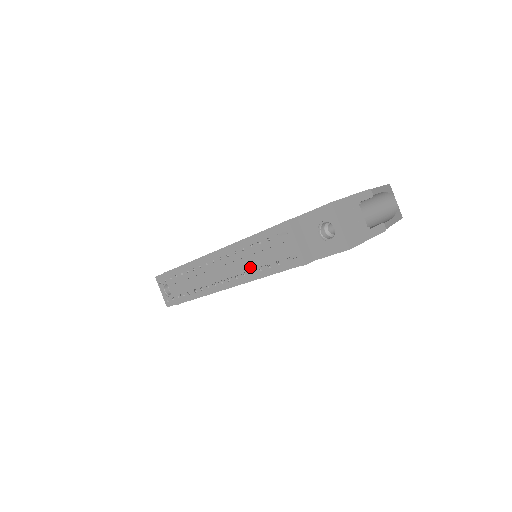
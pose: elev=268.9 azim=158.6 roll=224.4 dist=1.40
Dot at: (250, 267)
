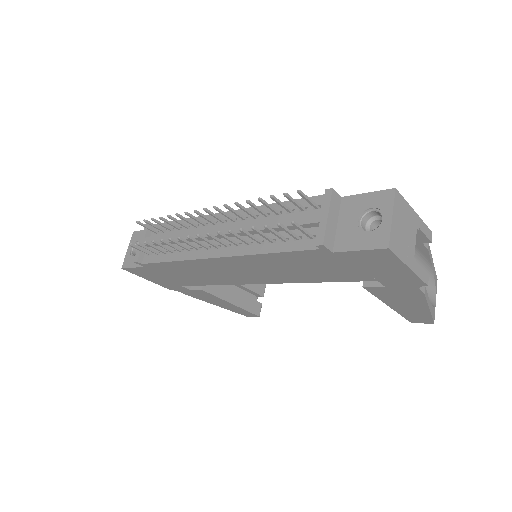
Dot at: (249, 238)
